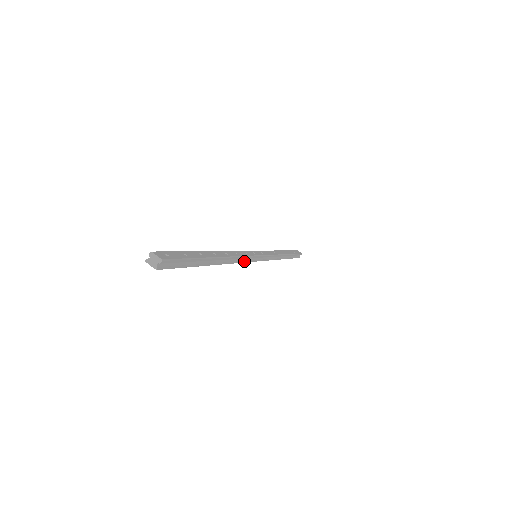
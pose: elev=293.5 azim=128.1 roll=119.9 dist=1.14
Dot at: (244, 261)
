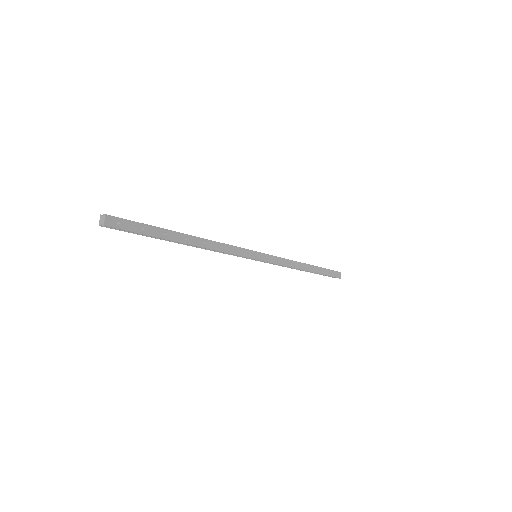
Dot at: (230, 254)
